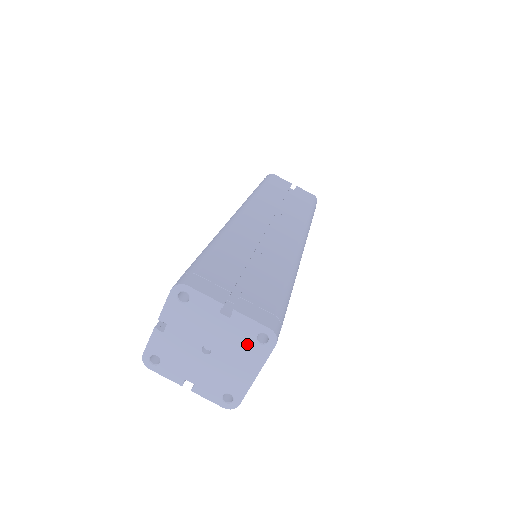
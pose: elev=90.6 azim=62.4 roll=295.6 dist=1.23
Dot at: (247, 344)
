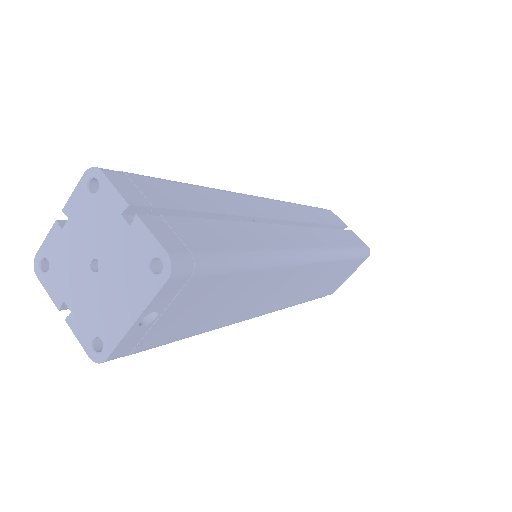
Dot at: (137, 269)
